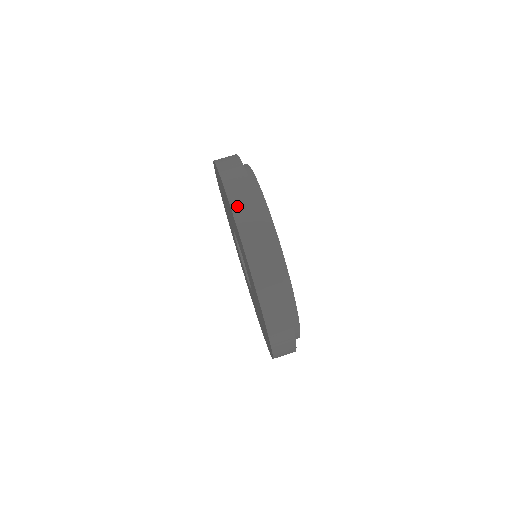
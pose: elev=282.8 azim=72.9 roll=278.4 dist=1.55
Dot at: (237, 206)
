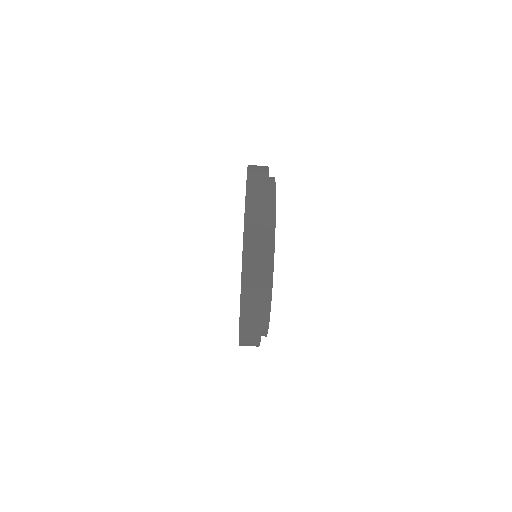
Dot at: (245, 319)
